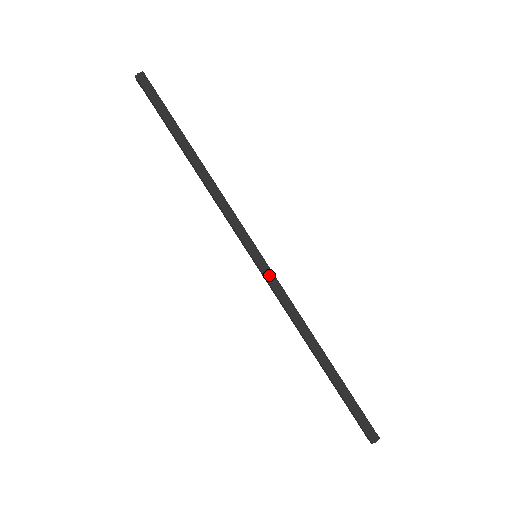
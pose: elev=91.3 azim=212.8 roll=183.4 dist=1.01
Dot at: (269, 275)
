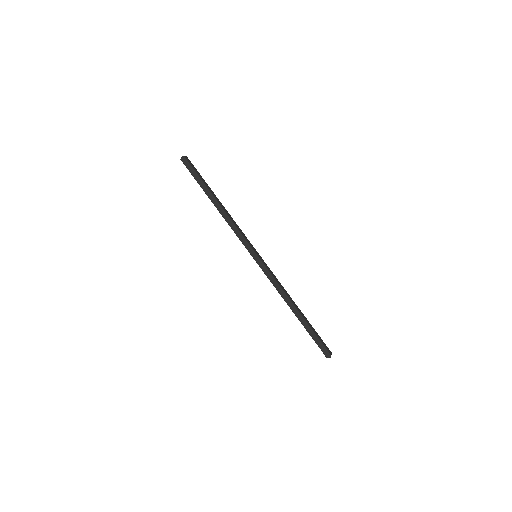
Dot at: (263, 267)
